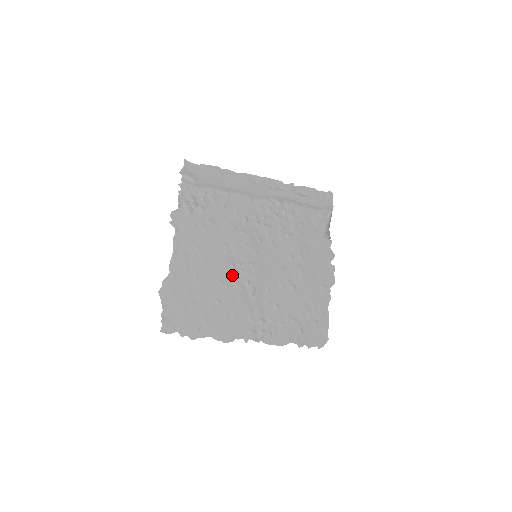
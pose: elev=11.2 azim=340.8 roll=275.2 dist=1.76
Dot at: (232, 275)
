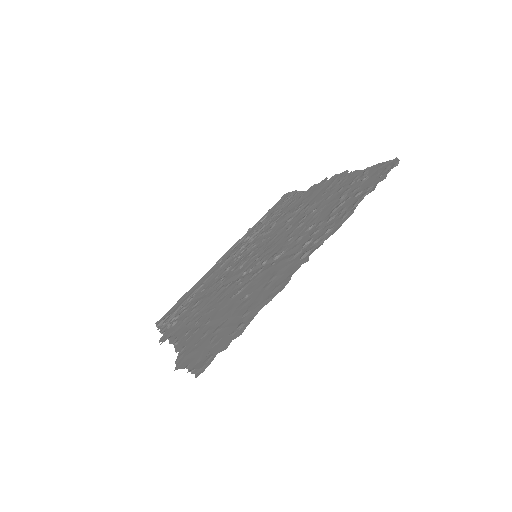
Dot at: (244, 281)
